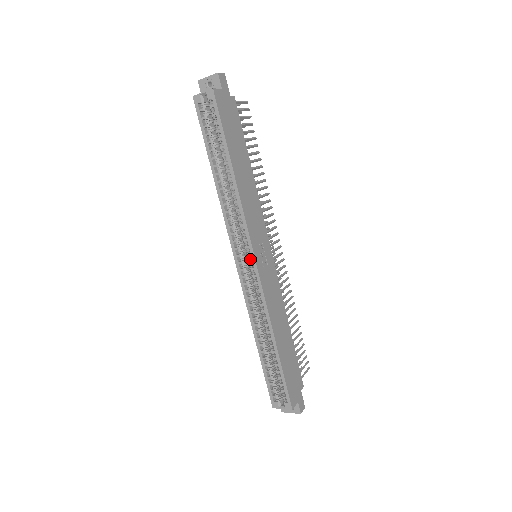
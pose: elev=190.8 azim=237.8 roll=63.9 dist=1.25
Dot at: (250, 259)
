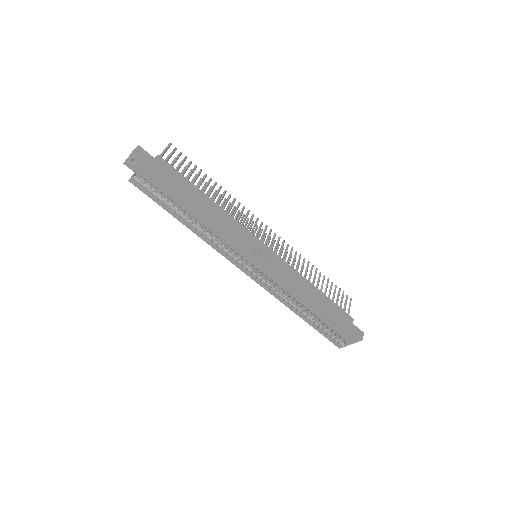
Dot at: (252, 265)
